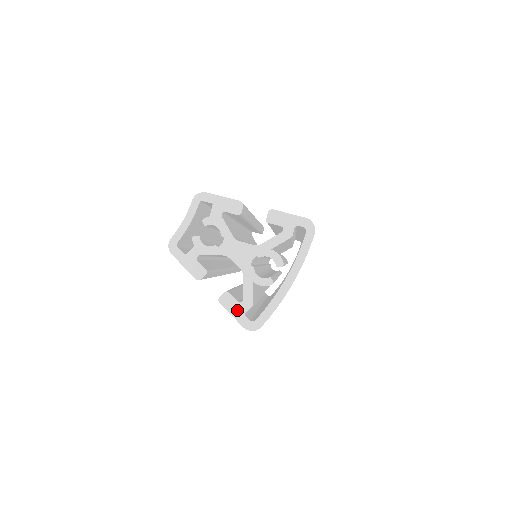
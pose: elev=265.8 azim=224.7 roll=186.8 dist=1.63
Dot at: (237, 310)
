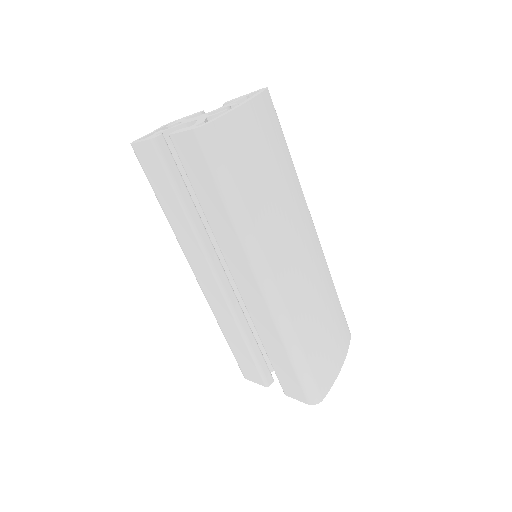
Dot at: (187, 129)
